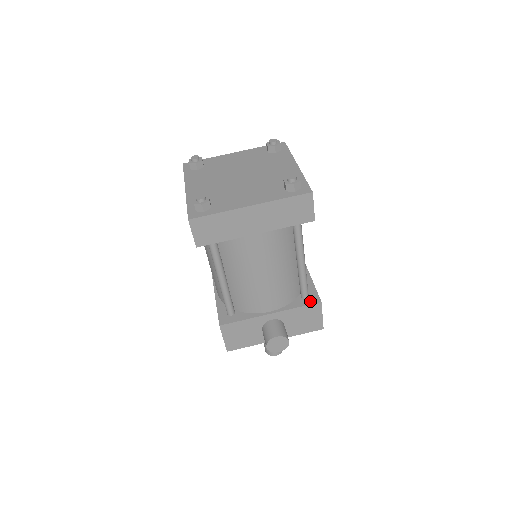
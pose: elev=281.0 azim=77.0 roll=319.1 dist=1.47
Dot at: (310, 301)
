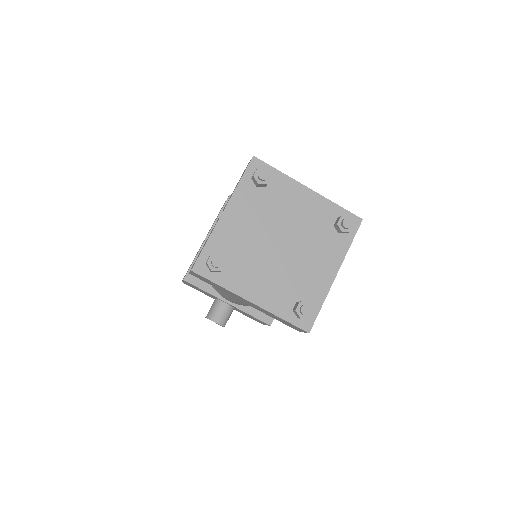
Dot at: (264, 318)
